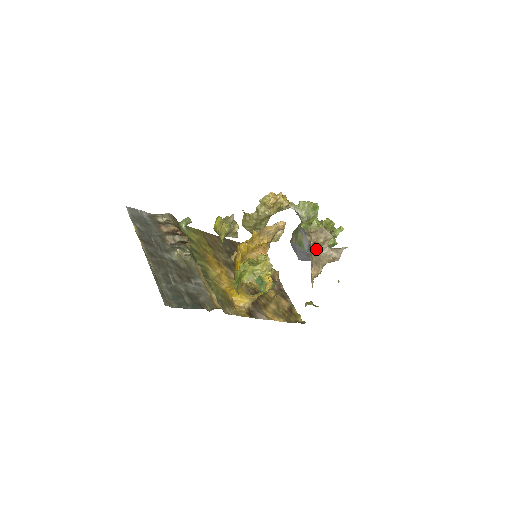
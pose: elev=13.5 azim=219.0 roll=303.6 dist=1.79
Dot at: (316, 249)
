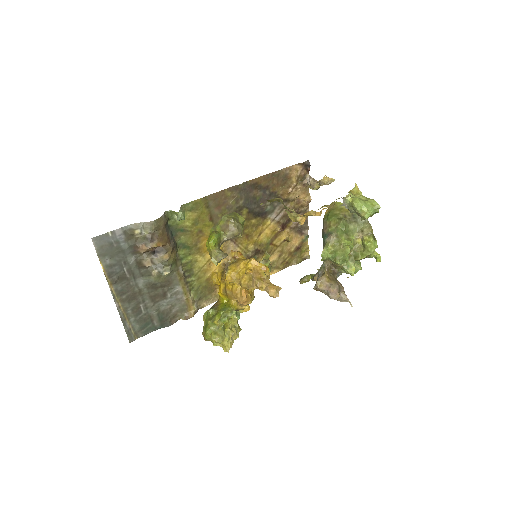
Dot at: occluded
